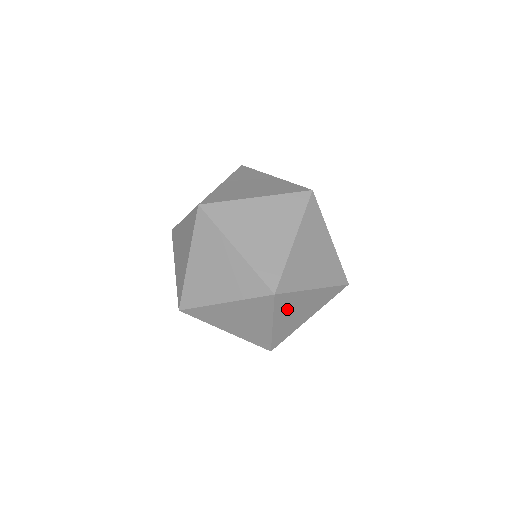
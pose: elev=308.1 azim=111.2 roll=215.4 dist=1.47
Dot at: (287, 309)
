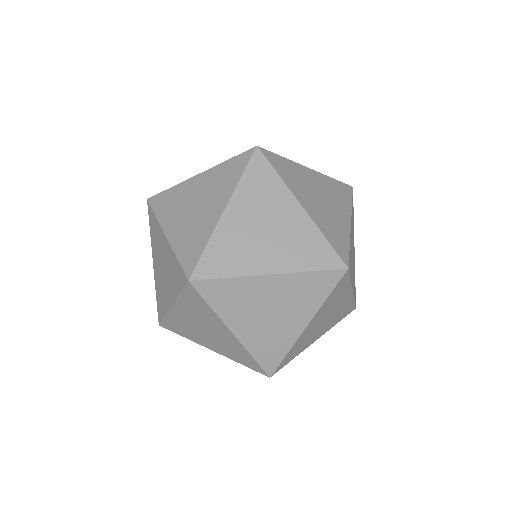
Dot at: (351, 265)
